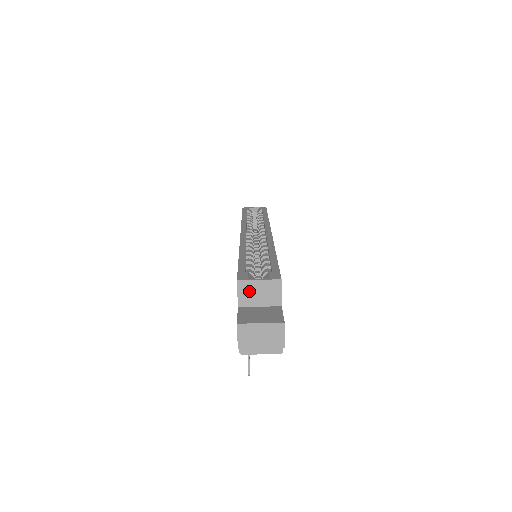
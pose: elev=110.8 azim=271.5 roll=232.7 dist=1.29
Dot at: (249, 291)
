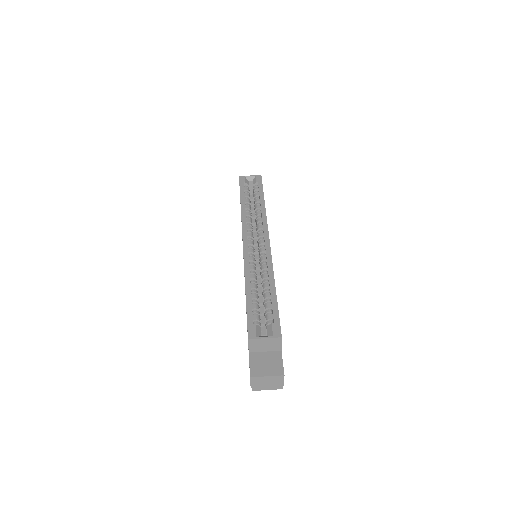
Dot at: (257, 344)
